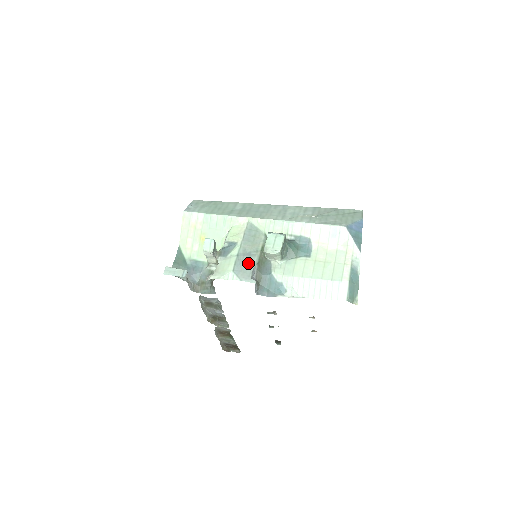
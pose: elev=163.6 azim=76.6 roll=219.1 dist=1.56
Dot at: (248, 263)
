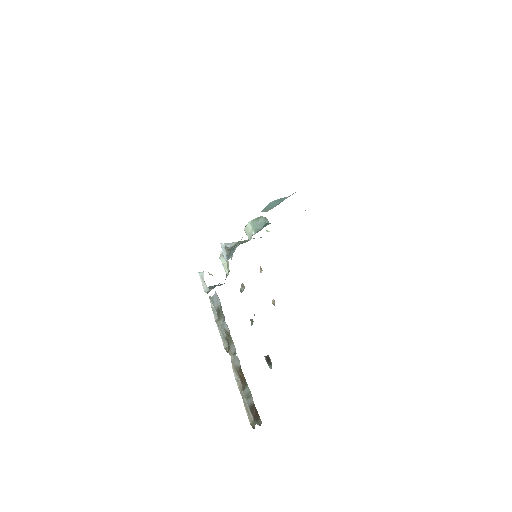
Dot at: occluded
